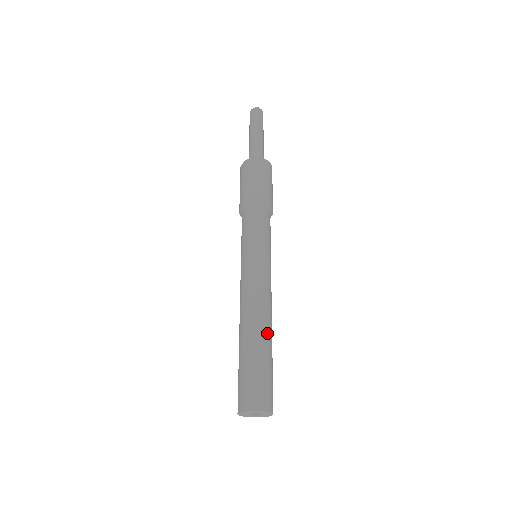
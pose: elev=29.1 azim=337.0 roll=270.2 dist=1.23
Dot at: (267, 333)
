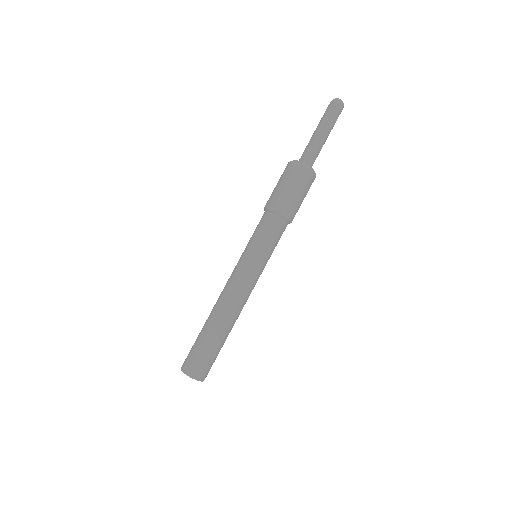
Dot at: (227, 326)
